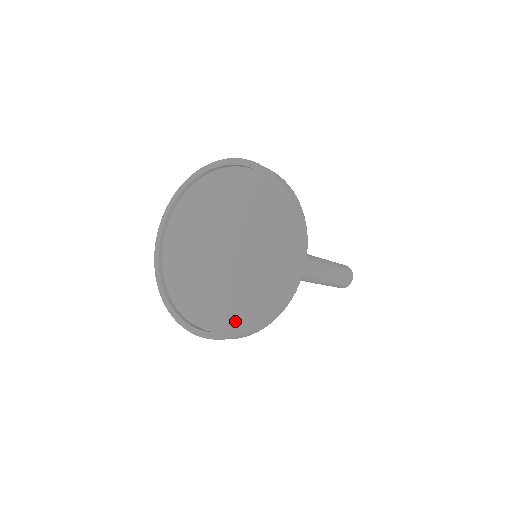
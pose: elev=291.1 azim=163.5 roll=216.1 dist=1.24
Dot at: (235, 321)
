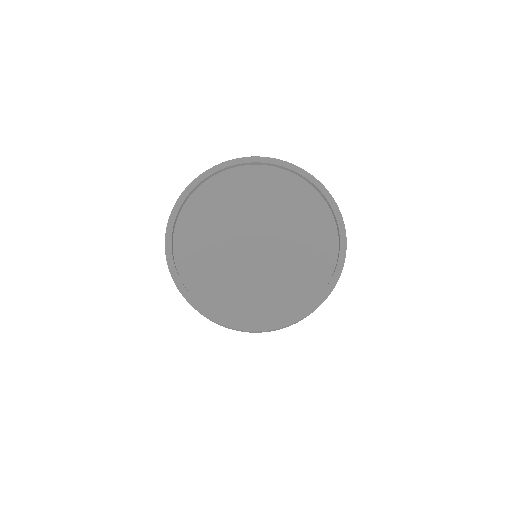
Dot at: (211, 301)
